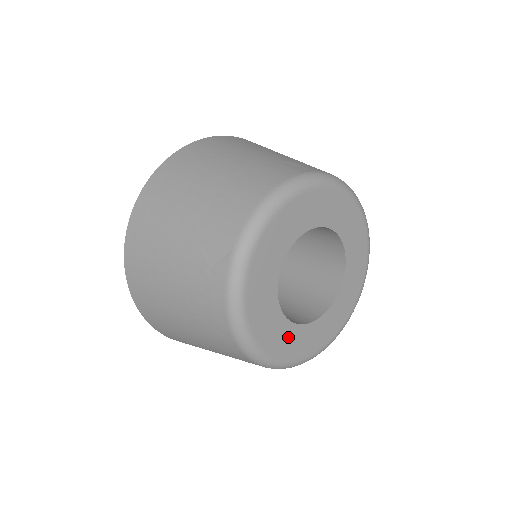
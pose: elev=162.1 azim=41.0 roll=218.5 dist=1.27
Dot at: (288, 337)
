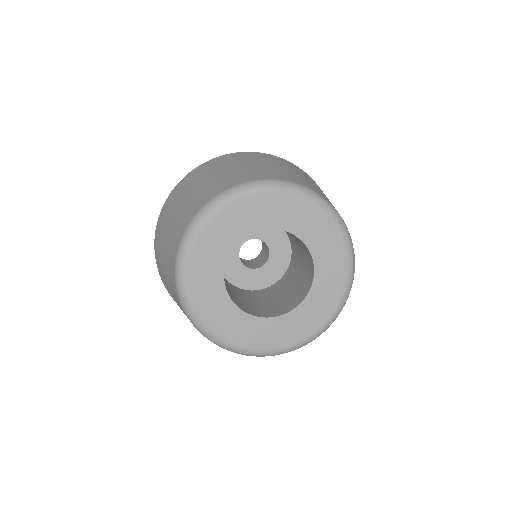
Dot at: (285, 327)
